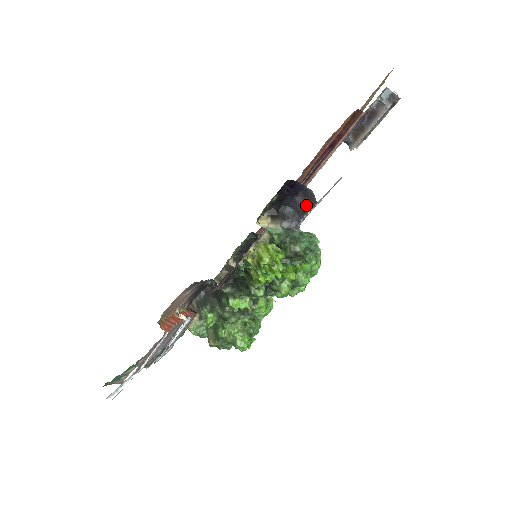
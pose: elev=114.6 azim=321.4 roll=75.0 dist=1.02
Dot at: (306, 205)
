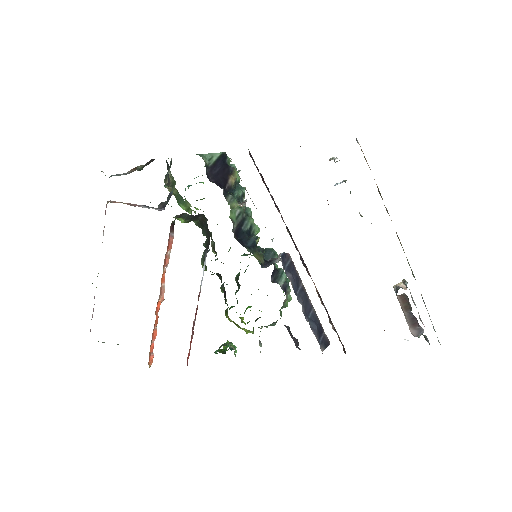
Dot at: (294, 338)
